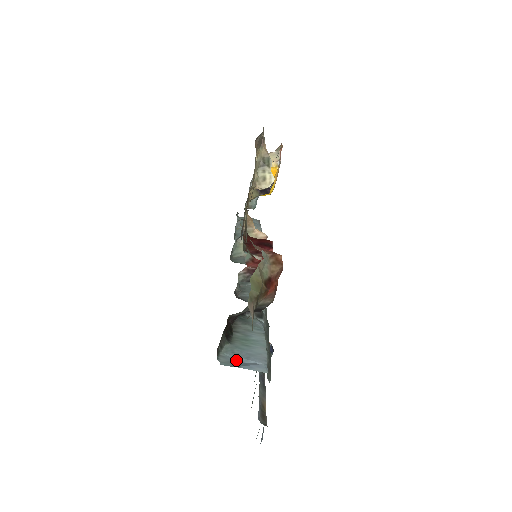
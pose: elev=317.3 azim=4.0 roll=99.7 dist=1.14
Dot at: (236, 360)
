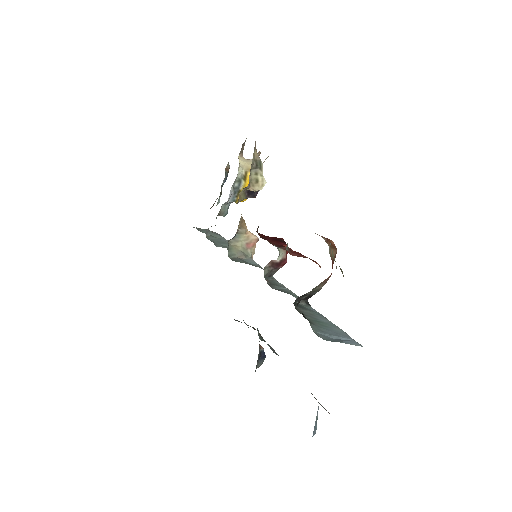
Dot at: (330, 337)
